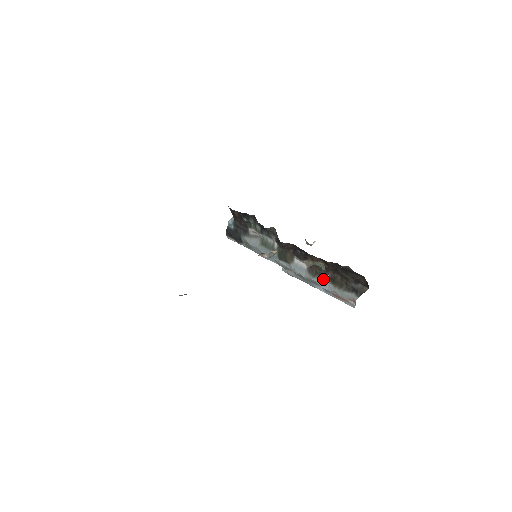
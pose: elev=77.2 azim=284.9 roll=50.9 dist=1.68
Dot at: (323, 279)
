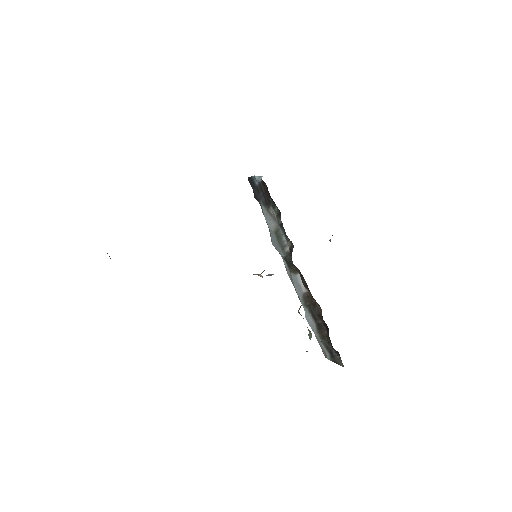
Dot at: (312, 316)
